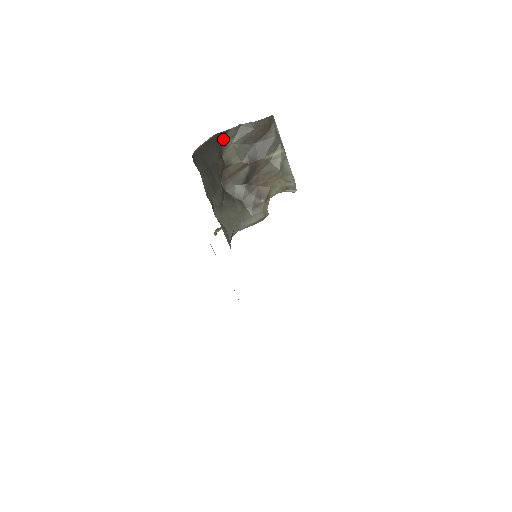
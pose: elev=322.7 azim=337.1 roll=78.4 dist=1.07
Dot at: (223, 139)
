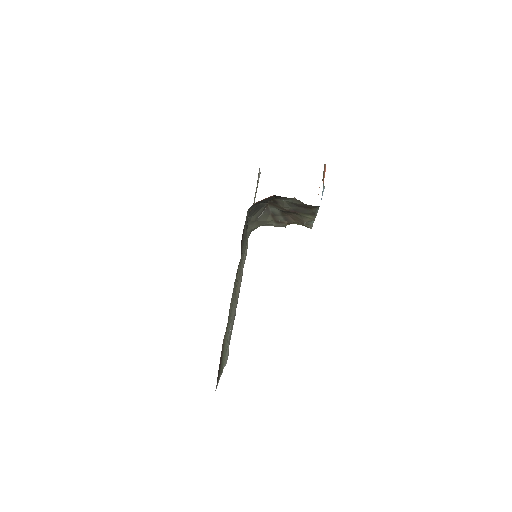
Dot at: (280, 197)
